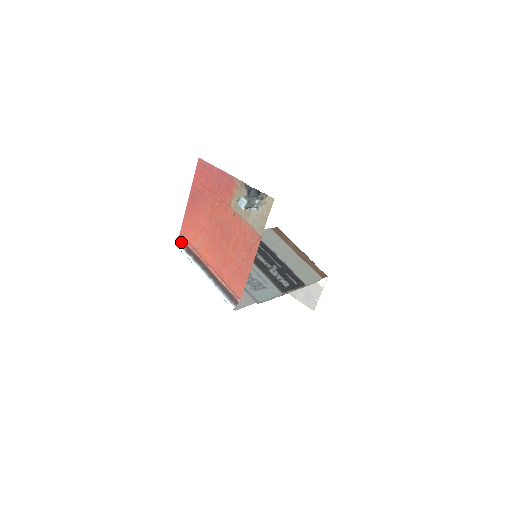
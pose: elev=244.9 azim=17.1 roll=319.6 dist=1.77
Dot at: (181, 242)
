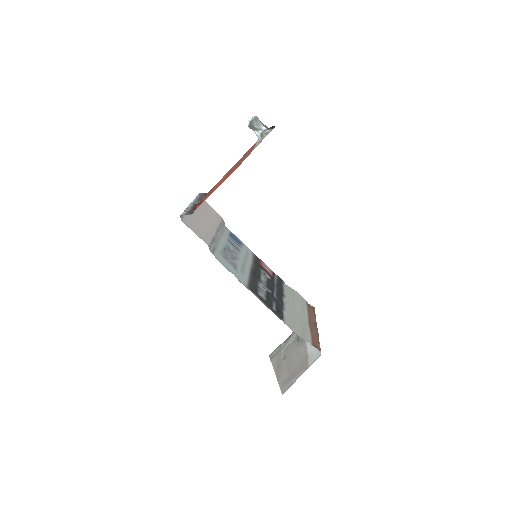
Dot at: (204, 194)
